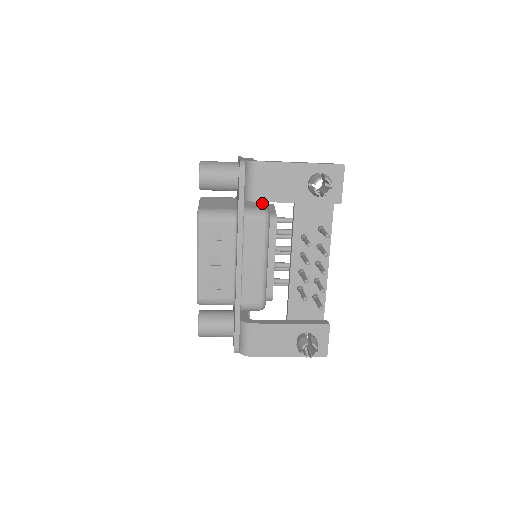
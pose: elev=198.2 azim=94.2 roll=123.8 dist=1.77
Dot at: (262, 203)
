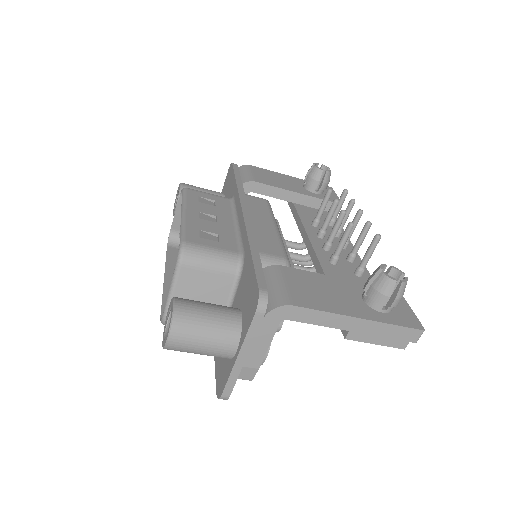
Dot at: occluded
